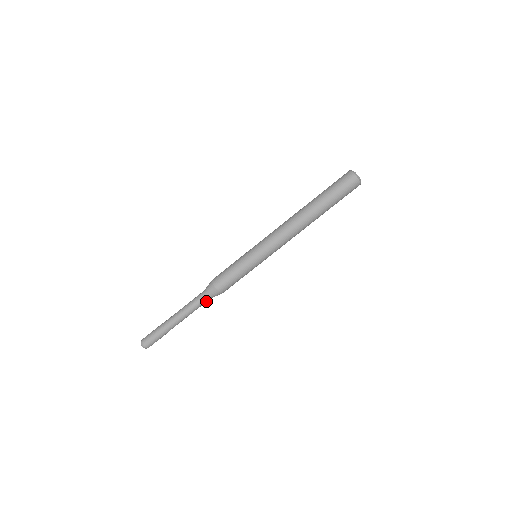
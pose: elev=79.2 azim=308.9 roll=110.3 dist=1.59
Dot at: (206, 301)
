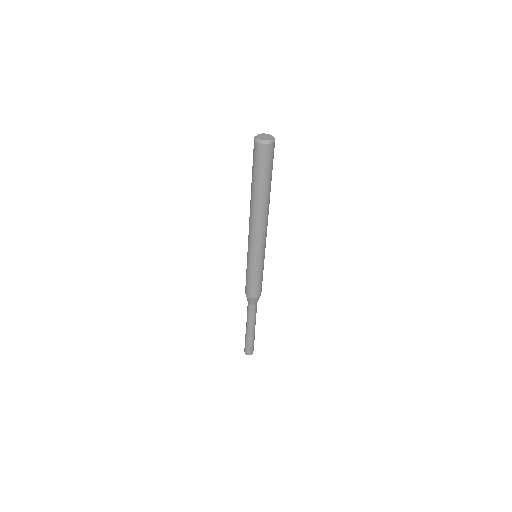
Dot at: occluded
